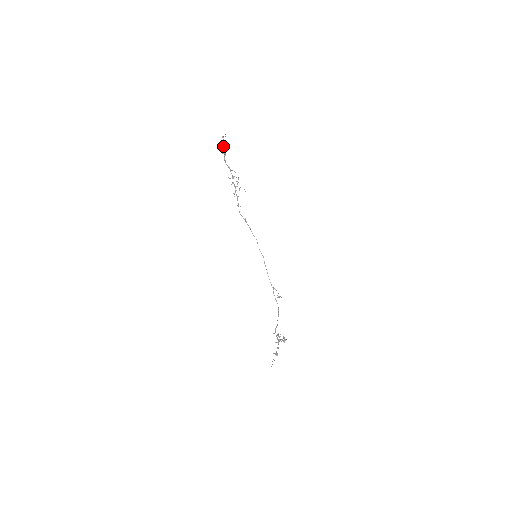
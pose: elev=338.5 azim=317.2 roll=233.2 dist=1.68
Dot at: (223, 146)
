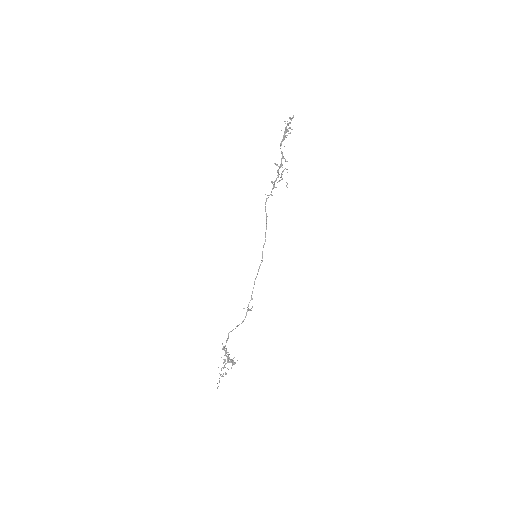
Dot at: (285, 128)
